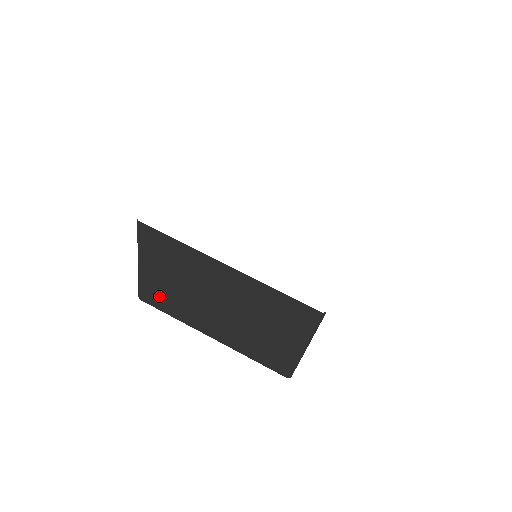
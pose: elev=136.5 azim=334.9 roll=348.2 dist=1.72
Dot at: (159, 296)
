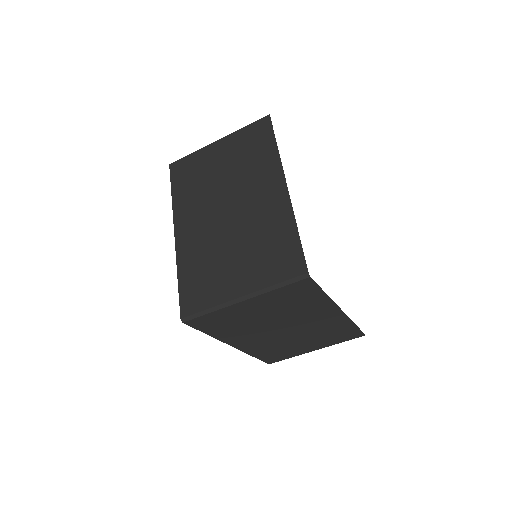
Dot at: (221, 322)
